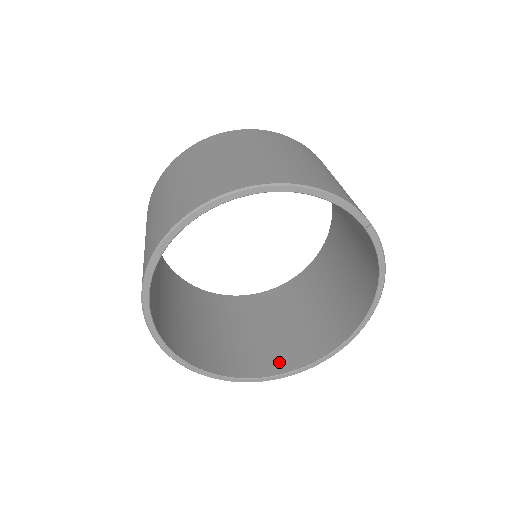
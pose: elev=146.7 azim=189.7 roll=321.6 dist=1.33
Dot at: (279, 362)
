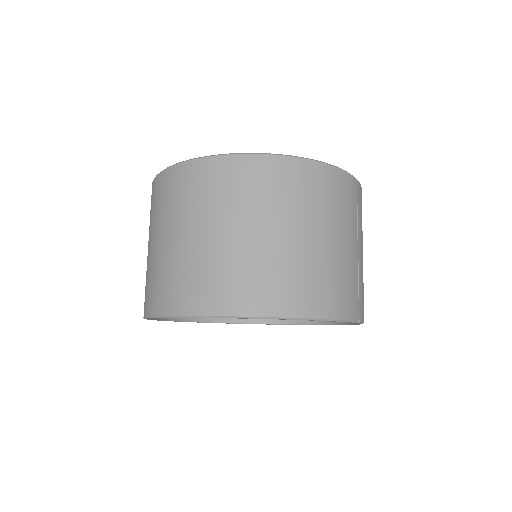
Dot at: occluded
